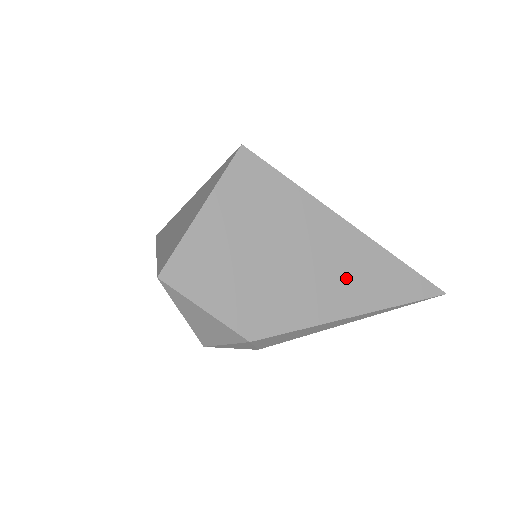
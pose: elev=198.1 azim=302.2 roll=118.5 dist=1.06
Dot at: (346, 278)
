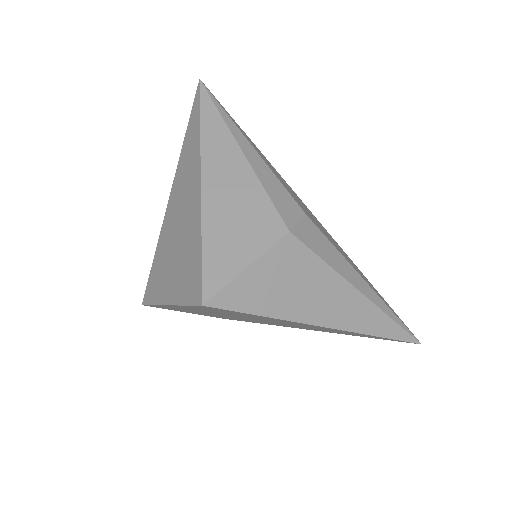
Dot at: occluded
